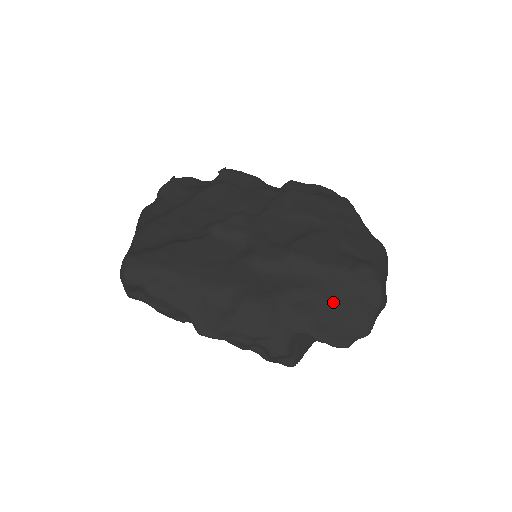
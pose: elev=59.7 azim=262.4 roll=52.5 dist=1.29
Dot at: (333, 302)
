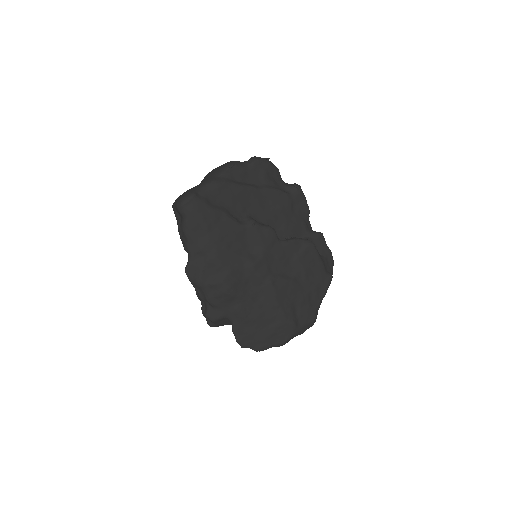
Dot at: (260, 323)
